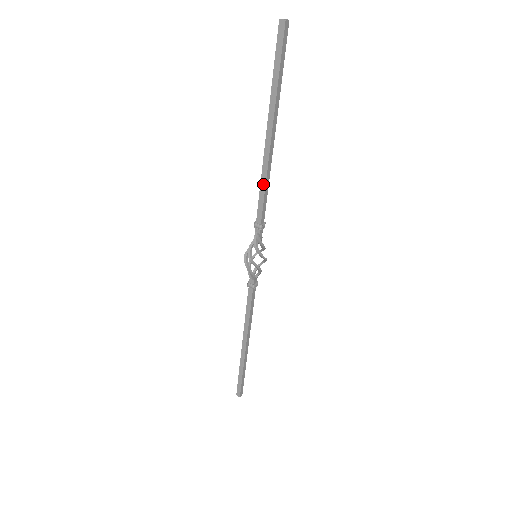
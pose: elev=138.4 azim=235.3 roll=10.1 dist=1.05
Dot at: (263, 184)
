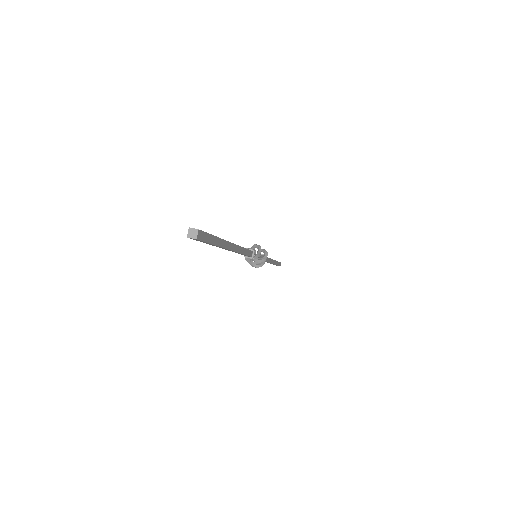
Dot at: occluded
